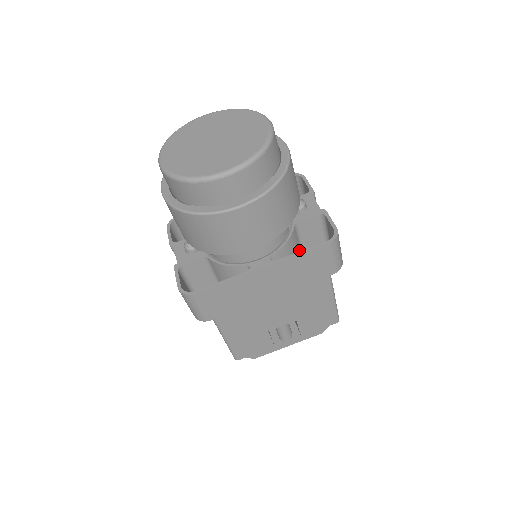
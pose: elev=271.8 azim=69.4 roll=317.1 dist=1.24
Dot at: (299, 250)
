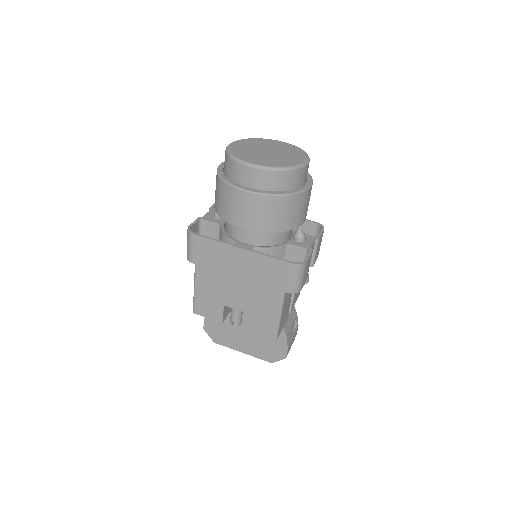
Dot at: occluded
